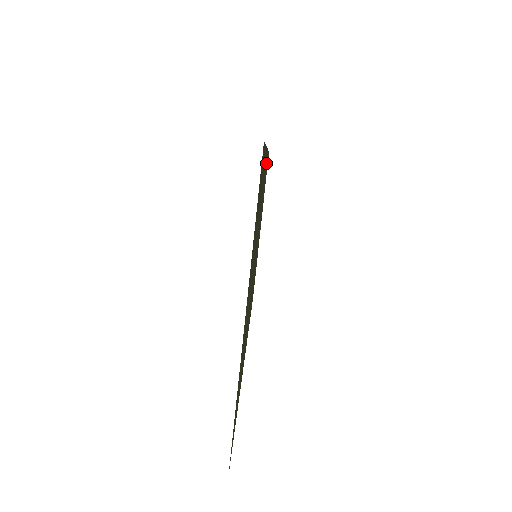
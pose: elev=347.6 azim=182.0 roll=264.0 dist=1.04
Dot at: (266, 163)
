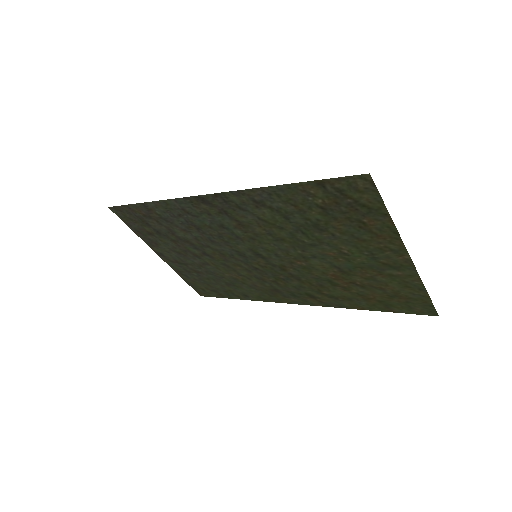
Dot at: (188, 207)
